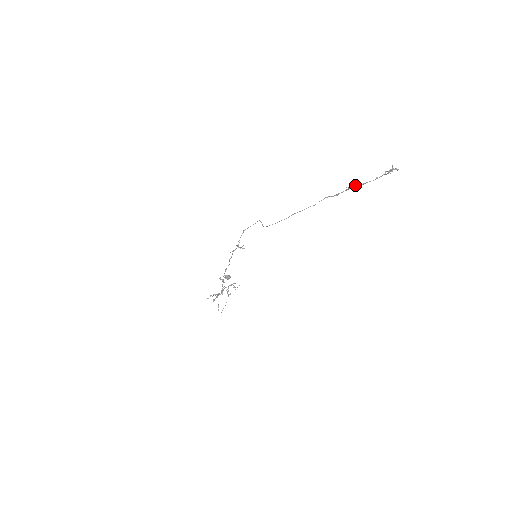
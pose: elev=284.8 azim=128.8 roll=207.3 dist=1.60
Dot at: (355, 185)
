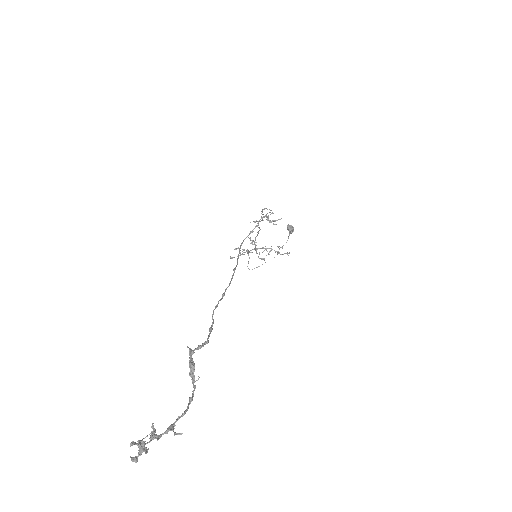
Dot at: (191, 359)
